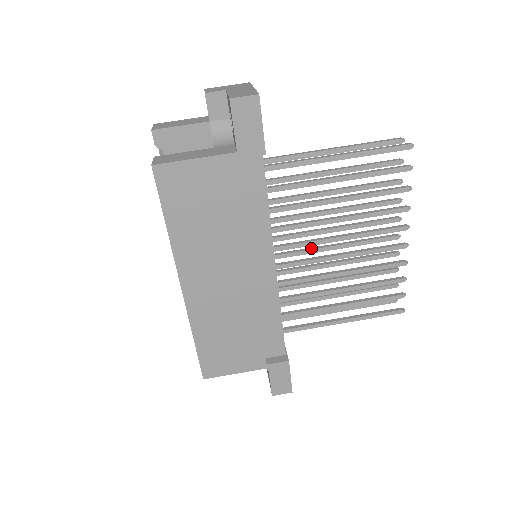
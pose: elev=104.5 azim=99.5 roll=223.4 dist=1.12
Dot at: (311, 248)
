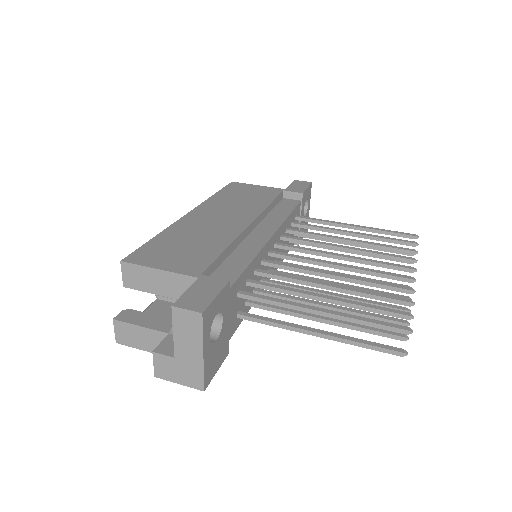
Dot at: occluded
